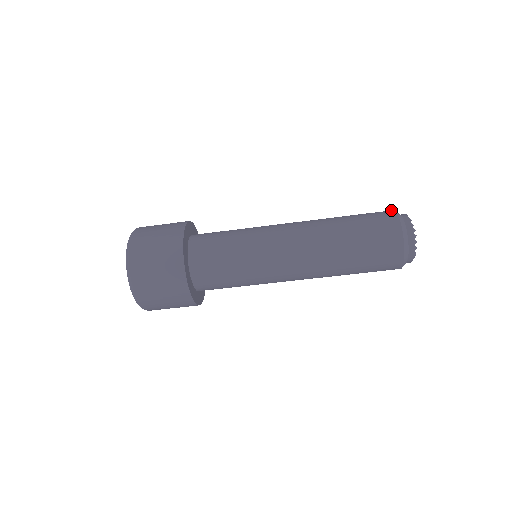
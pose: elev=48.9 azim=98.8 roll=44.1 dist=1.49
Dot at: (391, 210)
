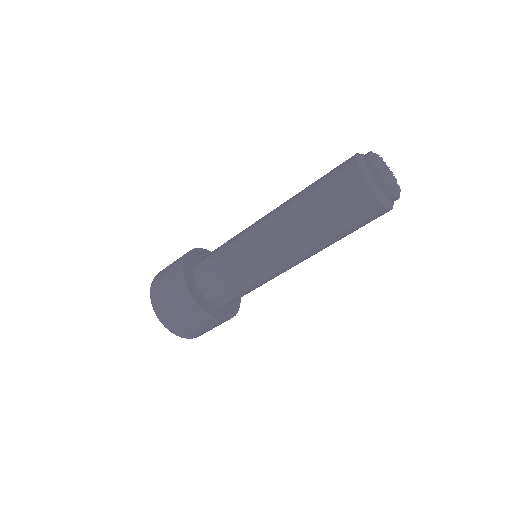
Dot at: occluded
